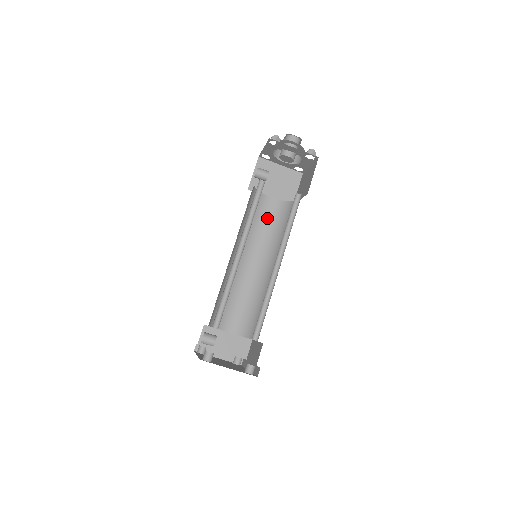
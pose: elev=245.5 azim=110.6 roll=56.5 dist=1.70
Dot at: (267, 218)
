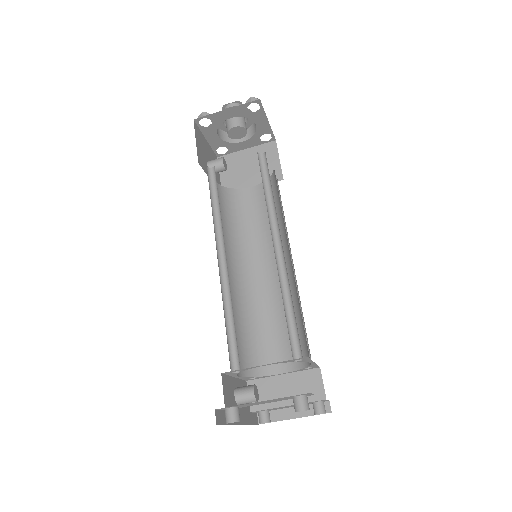
Dot at: (259, 211)
